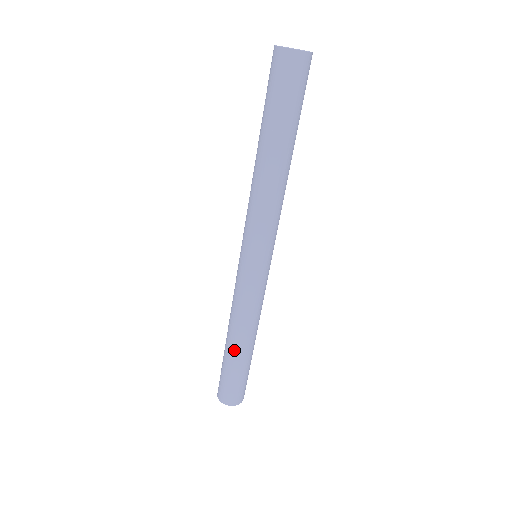
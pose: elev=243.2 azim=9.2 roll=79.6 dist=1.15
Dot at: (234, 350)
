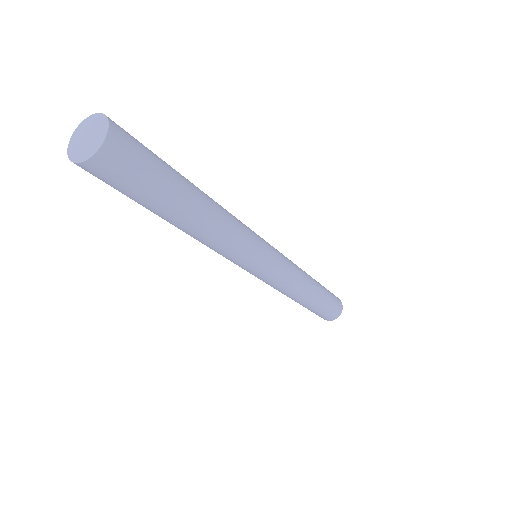
Dot at: (297, 302)
